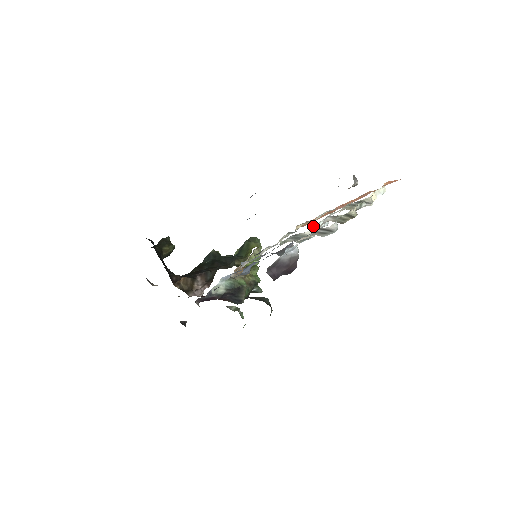
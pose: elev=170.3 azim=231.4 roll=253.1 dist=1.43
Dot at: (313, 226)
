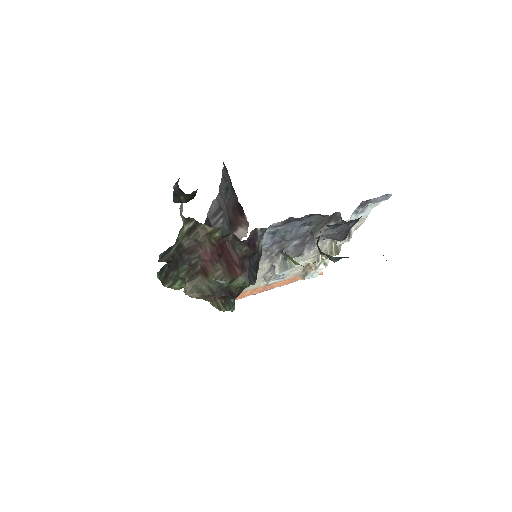
Dot at: occluded
